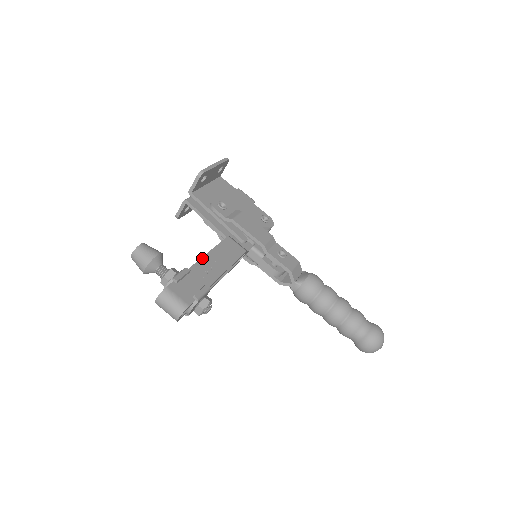
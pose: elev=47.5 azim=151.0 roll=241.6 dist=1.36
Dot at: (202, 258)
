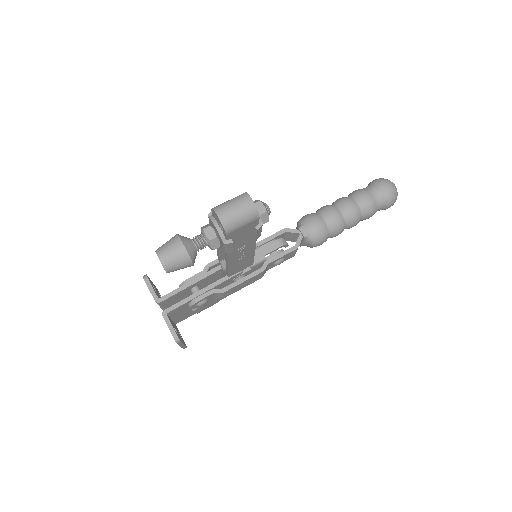
Dot at: occluded
